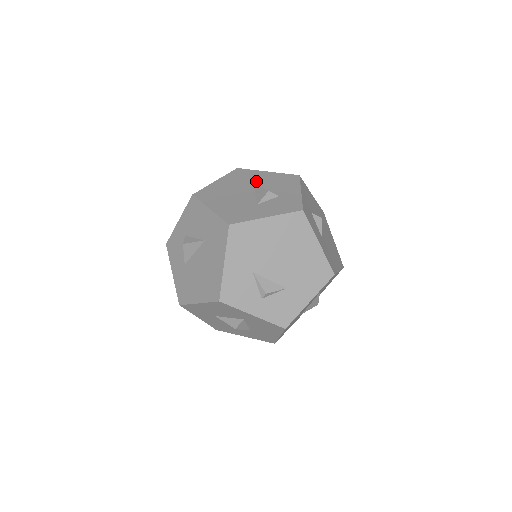
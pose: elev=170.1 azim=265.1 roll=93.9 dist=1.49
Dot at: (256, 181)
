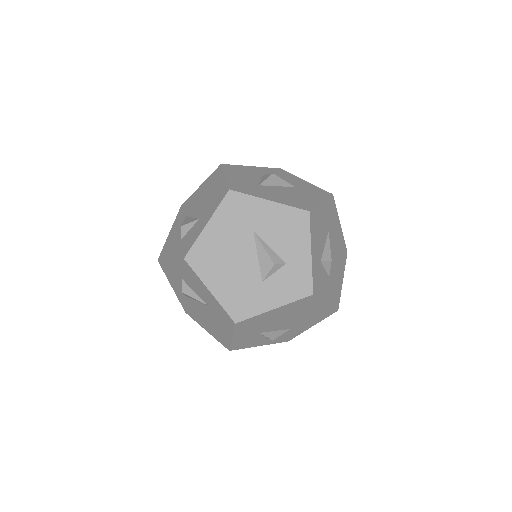
Dot at: (257, 227)
